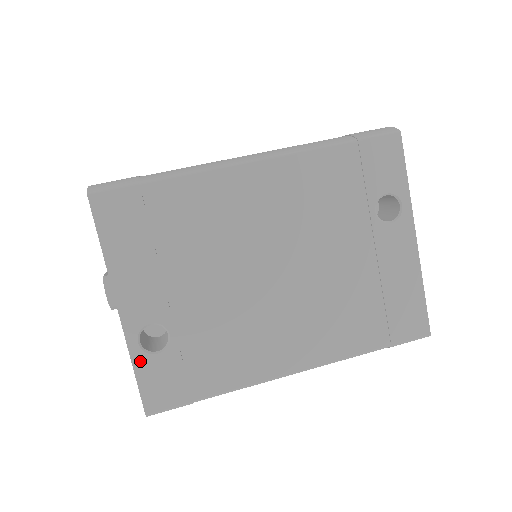
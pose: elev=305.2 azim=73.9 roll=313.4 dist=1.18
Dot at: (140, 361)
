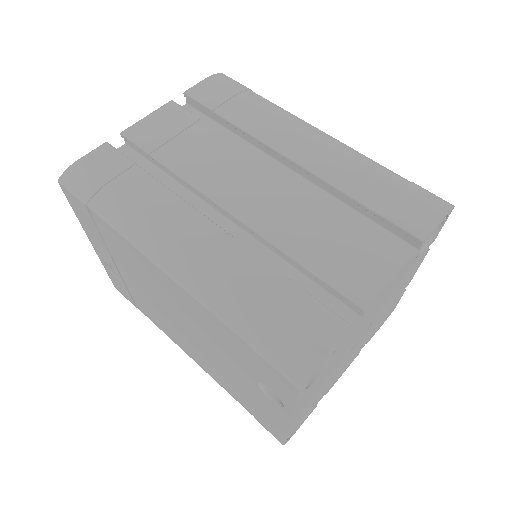
Dot at: (108, 271)
